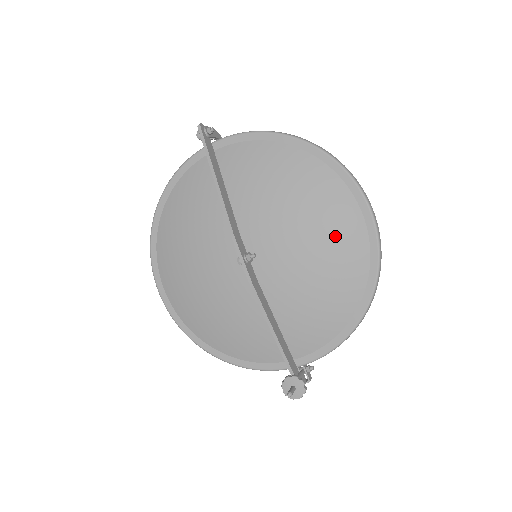
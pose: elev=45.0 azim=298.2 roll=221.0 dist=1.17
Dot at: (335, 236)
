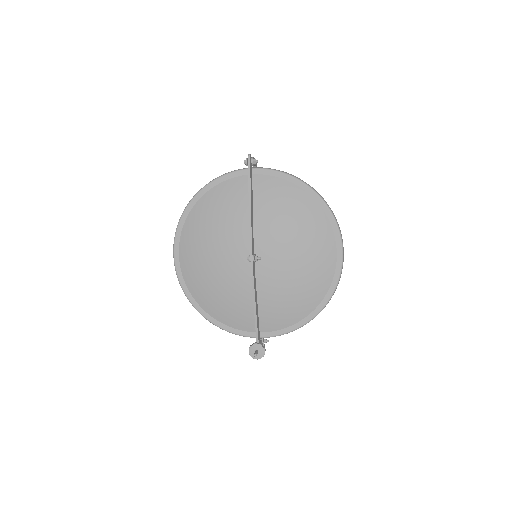
Dot at: (315, 262)
